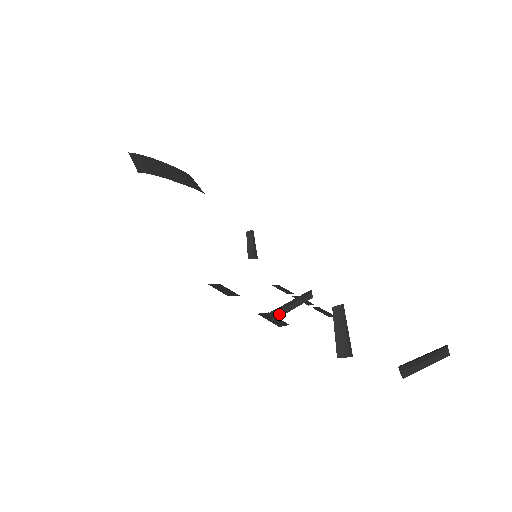
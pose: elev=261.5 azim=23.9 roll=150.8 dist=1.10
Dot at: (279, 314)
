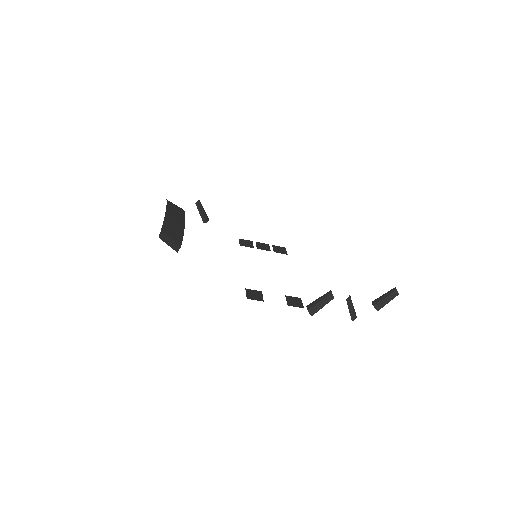
Dot at: (315, 311)
